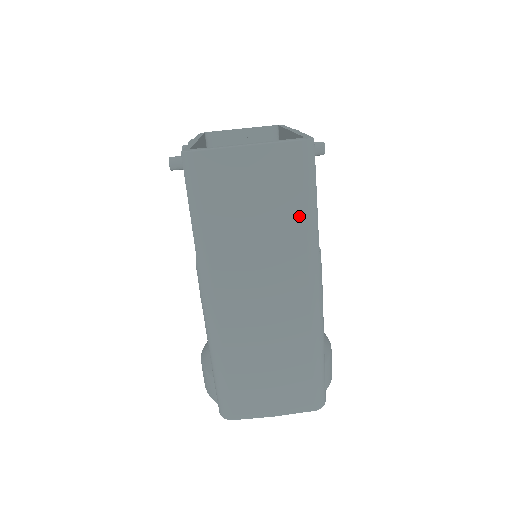
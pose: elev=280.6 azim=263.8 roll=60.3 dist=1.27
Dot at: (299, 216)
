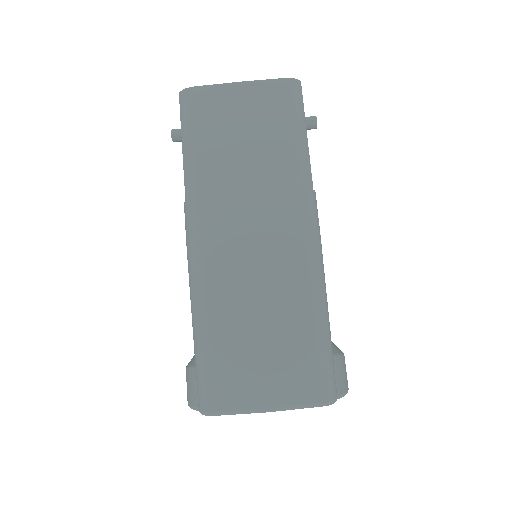
Dot at: (289, 145)
